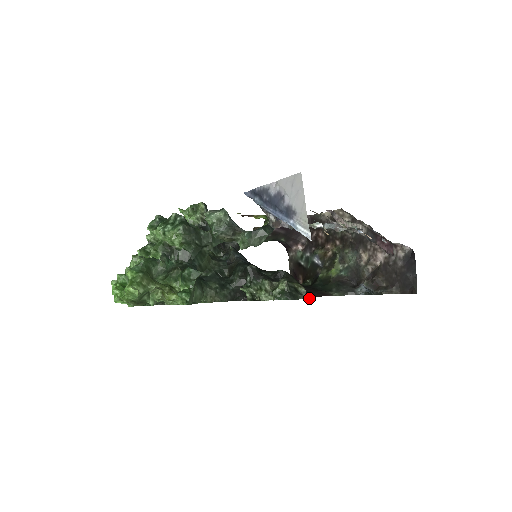
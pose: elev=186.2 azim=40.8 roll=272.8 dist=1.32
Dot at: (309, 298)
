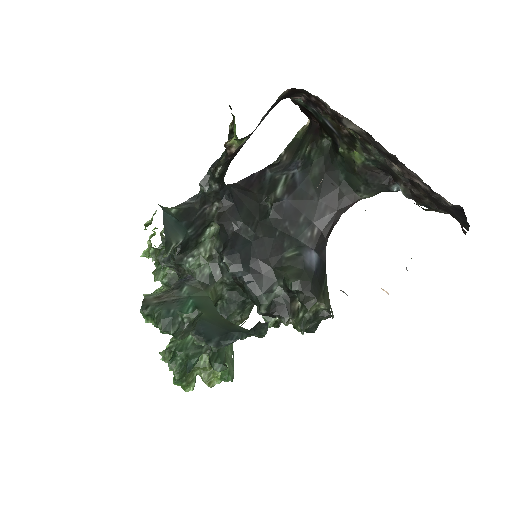
Dot at: occluded
